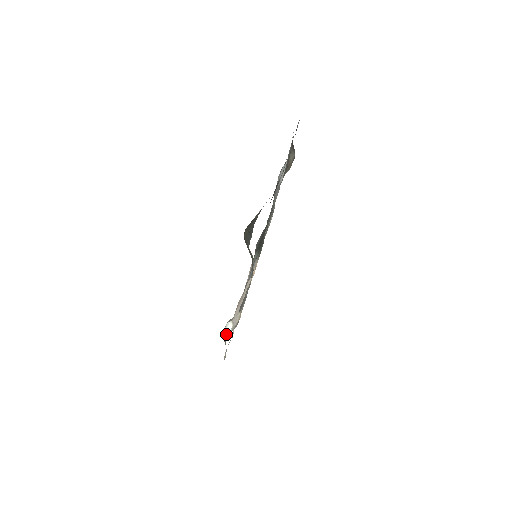
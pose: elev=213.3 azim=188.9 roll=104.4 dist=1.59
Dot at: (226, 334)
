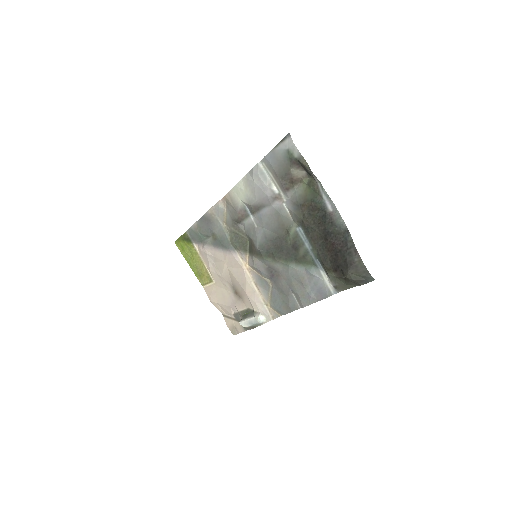
Dot at: (257, 325)
